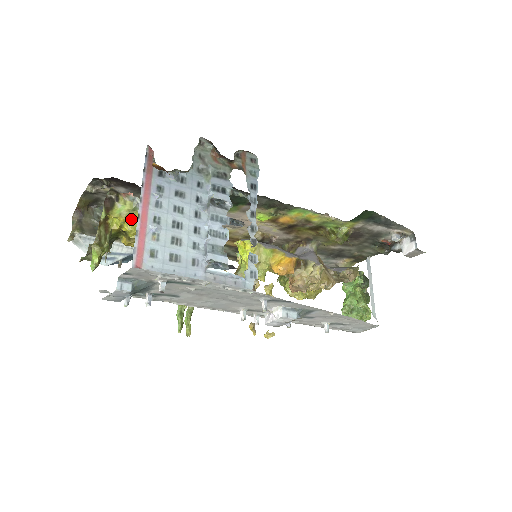
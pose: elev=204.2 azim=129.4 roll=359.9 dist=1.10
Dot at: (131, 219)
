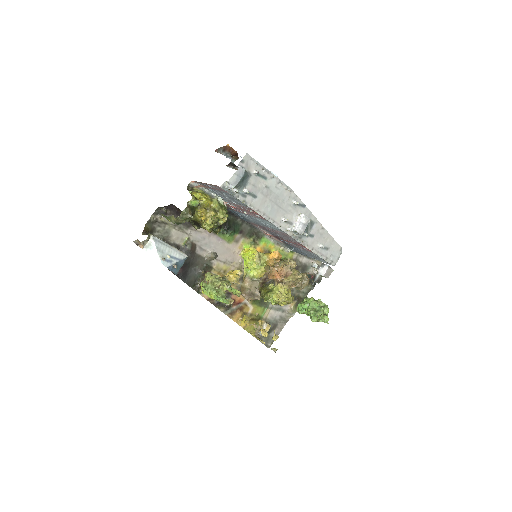
Dot at: (204, 195)
